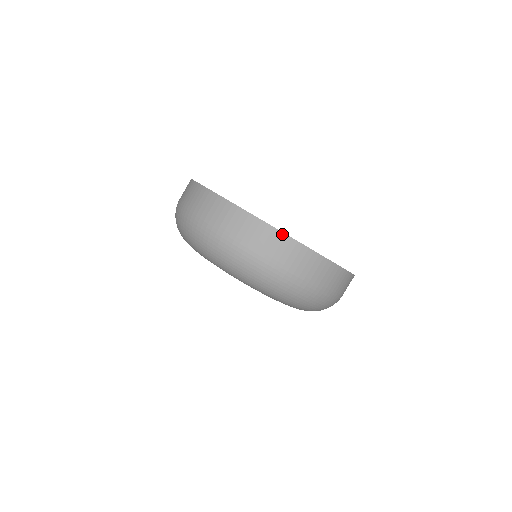
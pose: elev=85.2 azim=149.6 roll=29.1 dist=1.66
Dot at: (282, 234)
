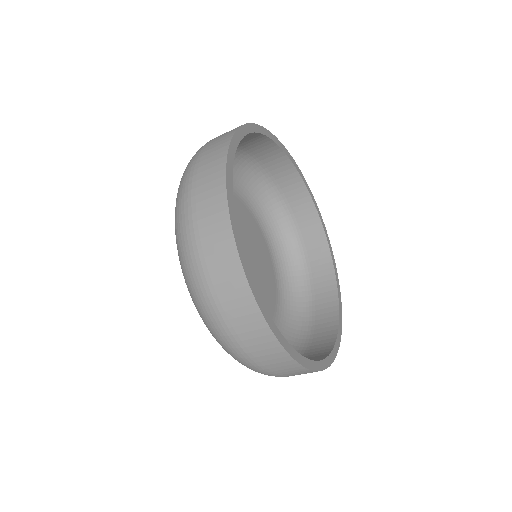
Dot at: (245, 281)
